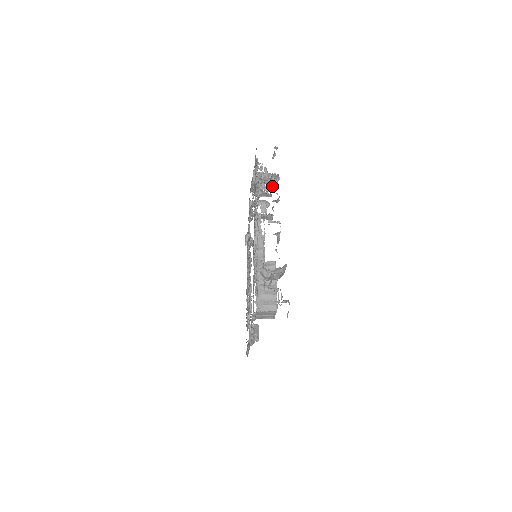
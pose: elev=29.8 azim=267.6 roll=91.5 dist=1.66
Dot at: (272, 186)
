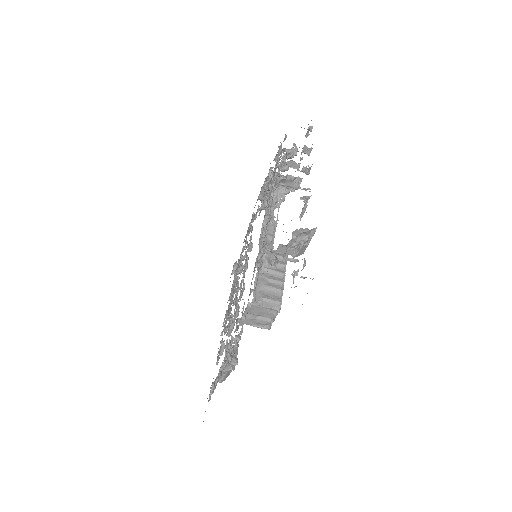
Dot at: (302, 158)
